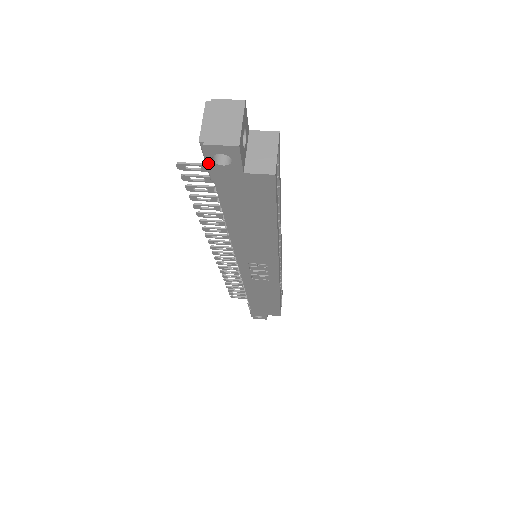
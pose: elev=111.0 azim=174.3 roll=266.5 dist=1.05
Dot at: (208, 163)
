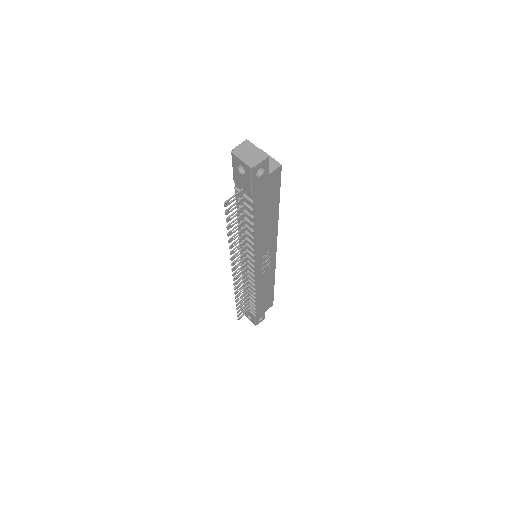
Dot at: (253, 181)
